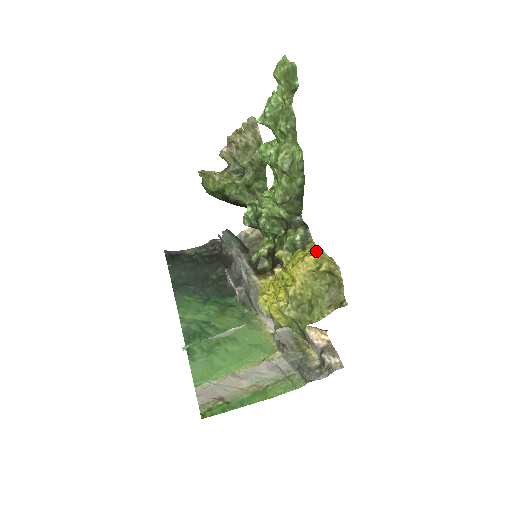
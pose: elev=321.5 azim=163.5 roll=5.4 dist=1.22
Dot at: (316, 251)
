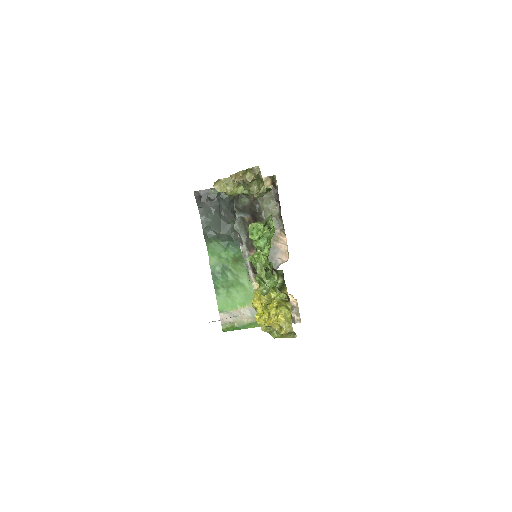
Dot at: (281, 320)
